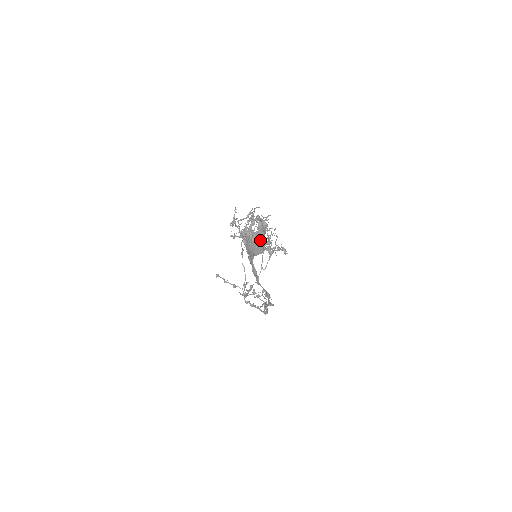
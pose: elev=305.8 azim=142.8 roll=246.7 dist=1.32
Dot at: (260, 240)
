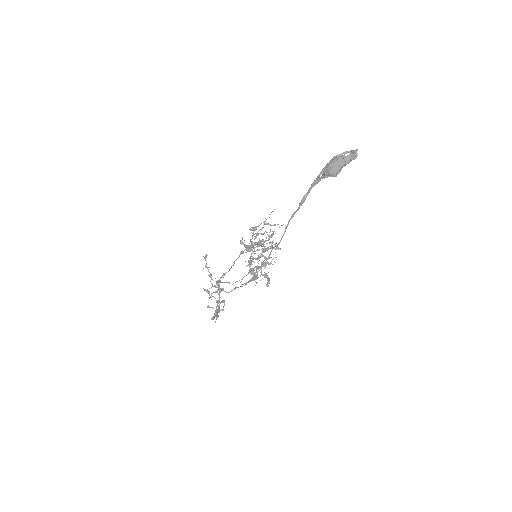
Dot at: (343, 163)
